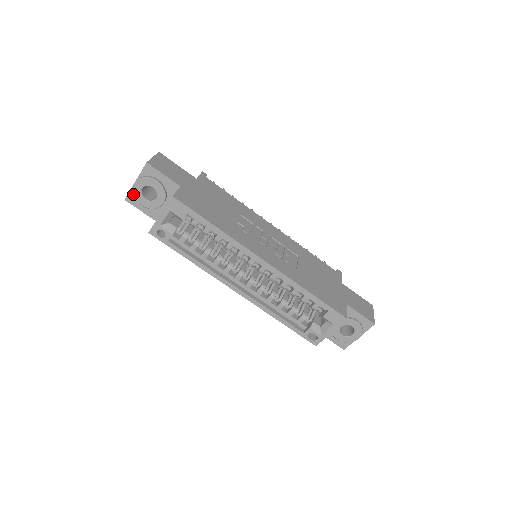
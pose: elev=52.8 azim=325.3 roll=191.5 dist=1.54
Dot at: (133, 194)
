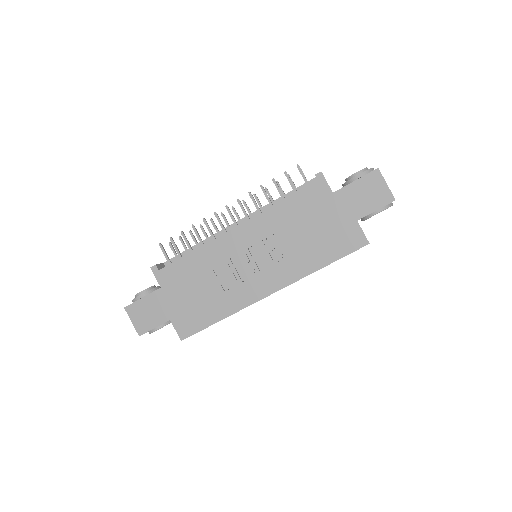
Dot at: occluded
